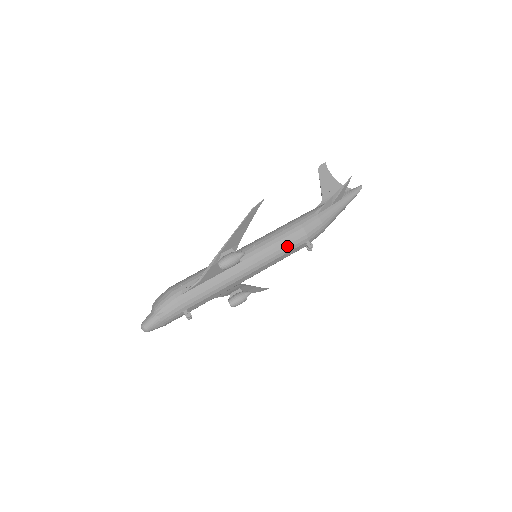
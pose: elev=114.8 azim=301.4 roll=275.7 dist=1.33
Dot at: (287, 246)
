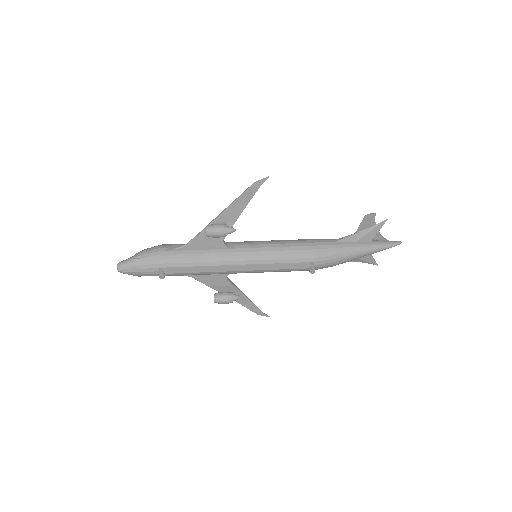
Dot at: (288, 255)
